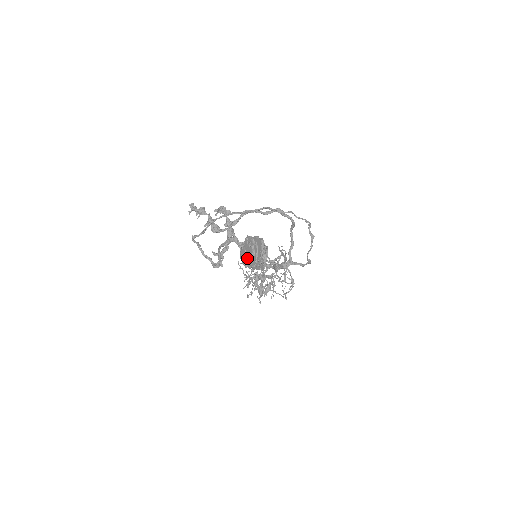
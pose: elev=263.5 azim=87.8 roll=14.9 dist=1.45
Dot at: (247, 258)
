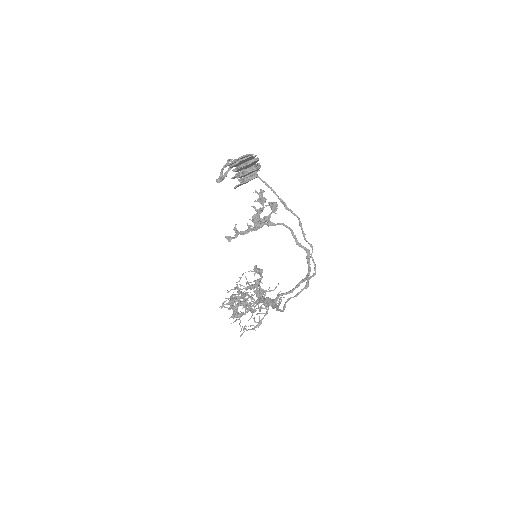
Dot at: (236, 160)
